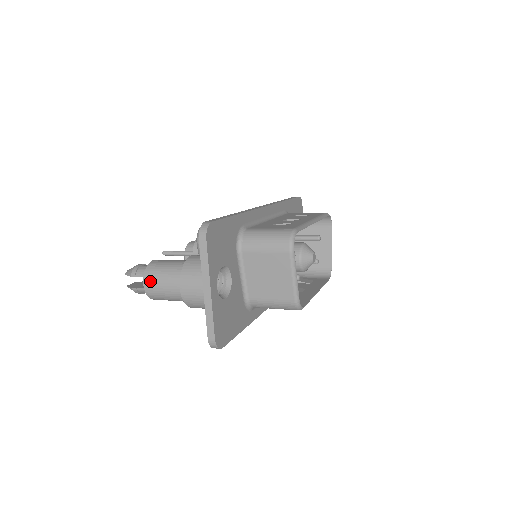
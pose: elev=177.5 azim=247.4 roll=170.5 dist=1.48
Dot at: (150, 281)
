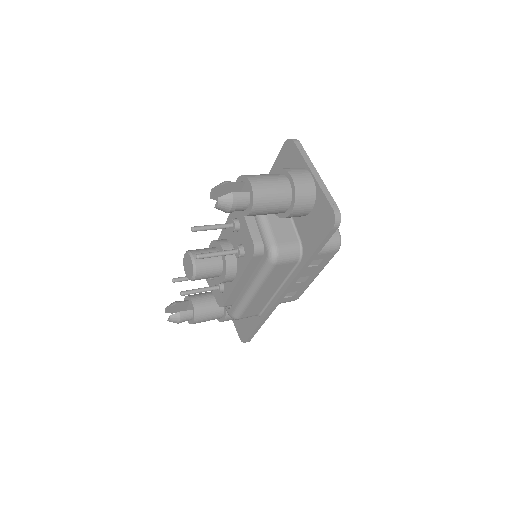
Dot at: (256, 179)
